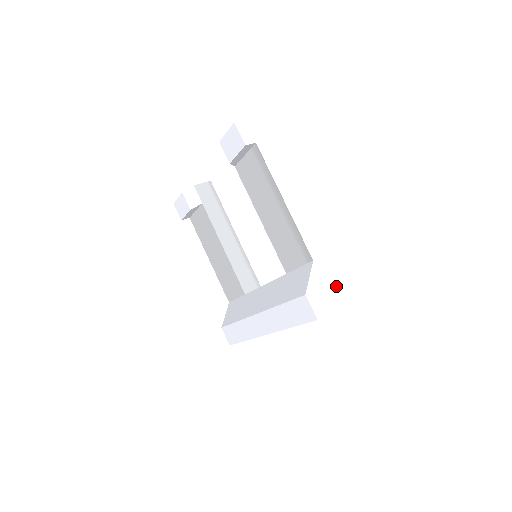
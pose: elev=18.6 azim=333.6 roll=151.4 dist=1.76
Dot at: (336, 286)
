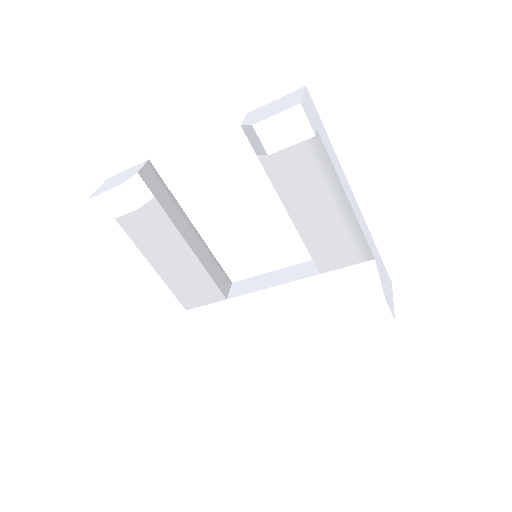
Dot at: (386, 277)
